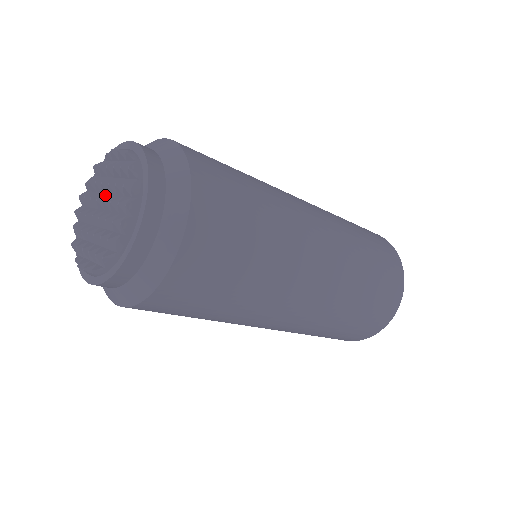
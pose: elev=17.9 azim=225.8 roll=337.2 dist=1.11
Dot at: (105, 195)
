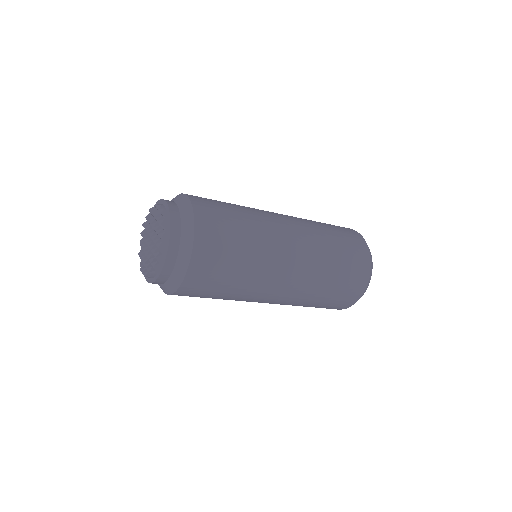
Dot at: (153, 232)
